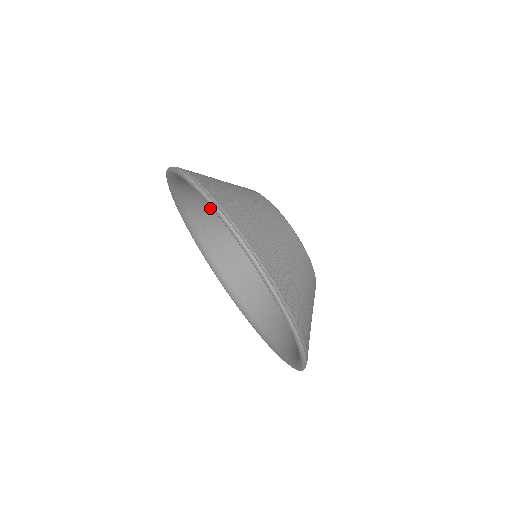
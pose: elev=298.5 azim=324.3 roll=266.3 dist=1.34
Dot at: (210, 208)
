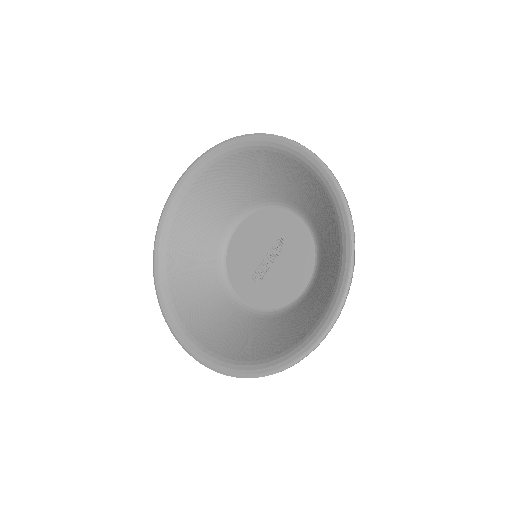
Dot at: (200, 221)
